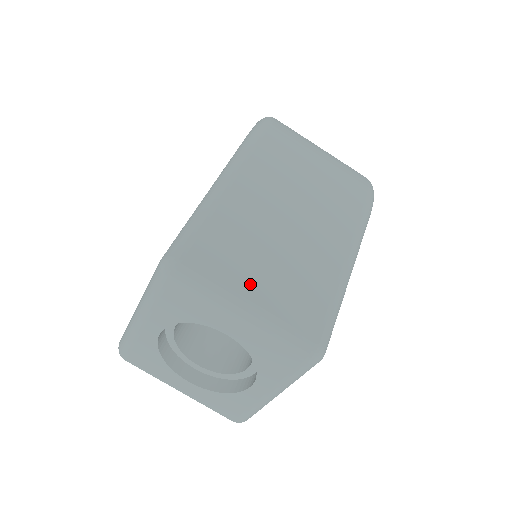
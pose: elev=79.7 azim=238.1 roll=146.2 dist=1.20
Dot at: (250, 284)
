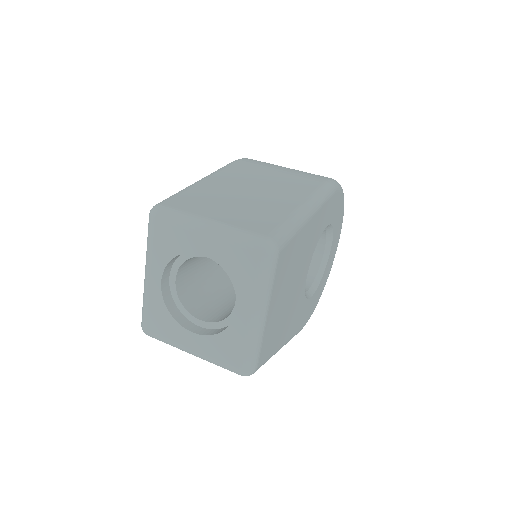
Dot at: (214, 213)
